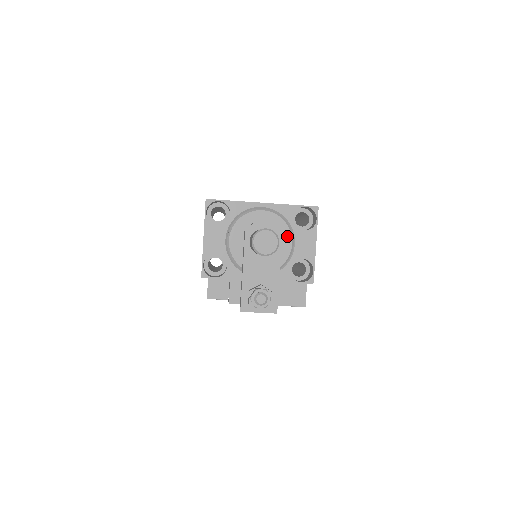
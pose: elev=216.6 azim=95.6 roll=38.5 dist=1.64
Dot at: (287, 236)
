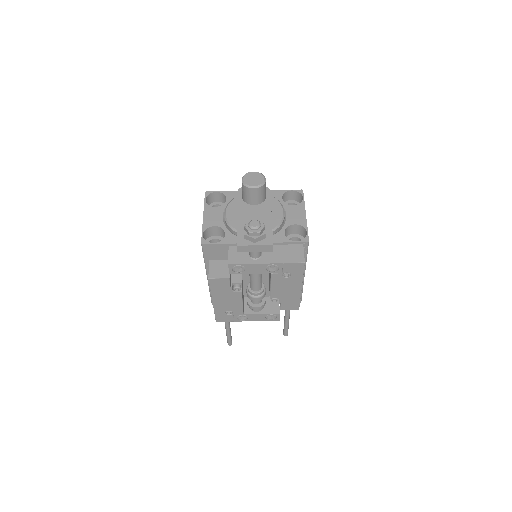
Dot at: (278, 207)
